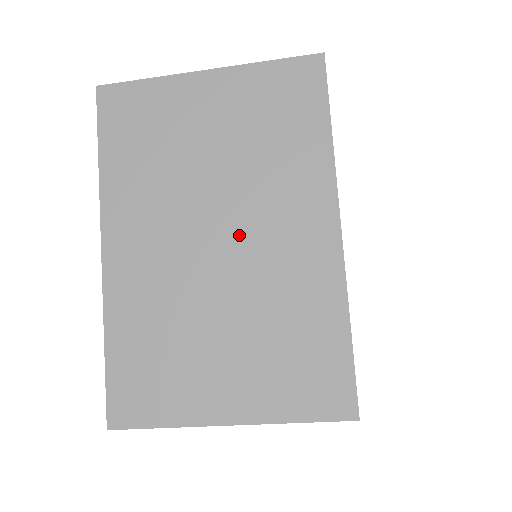
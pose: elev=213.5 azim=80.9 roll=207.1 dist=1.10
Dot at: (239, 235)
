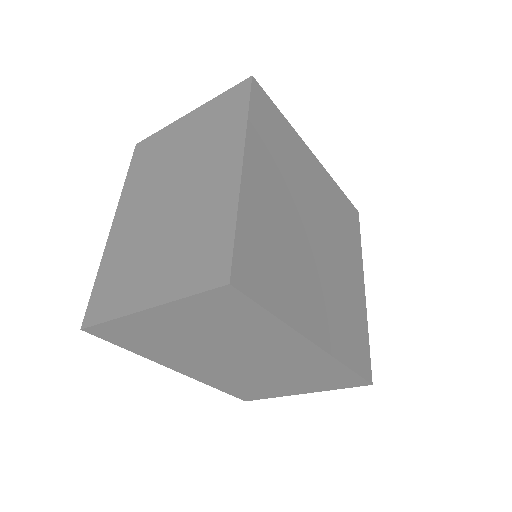
Dot at: (252, 357)
